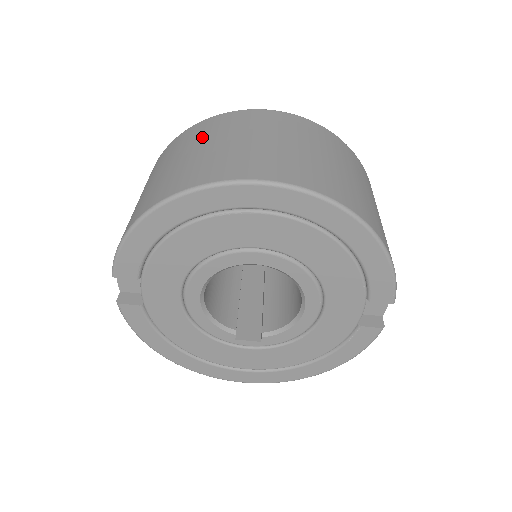
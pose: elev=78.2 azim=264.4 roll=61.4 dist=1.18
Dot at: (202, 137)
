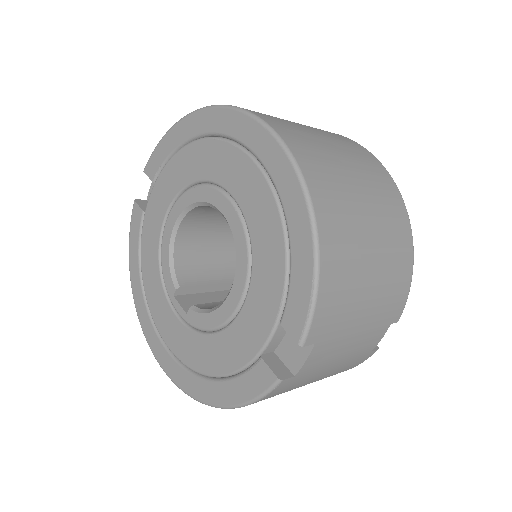
Dot at: occluded
